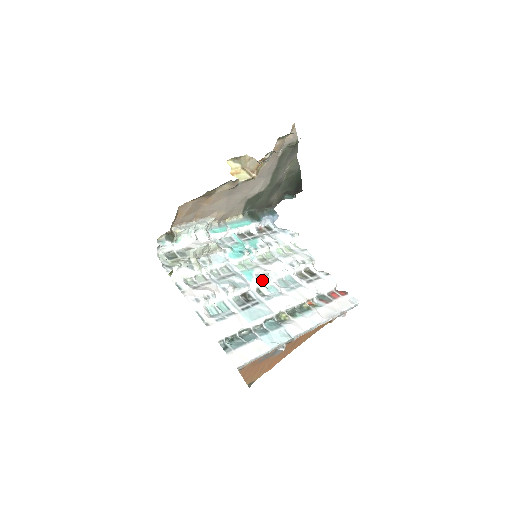
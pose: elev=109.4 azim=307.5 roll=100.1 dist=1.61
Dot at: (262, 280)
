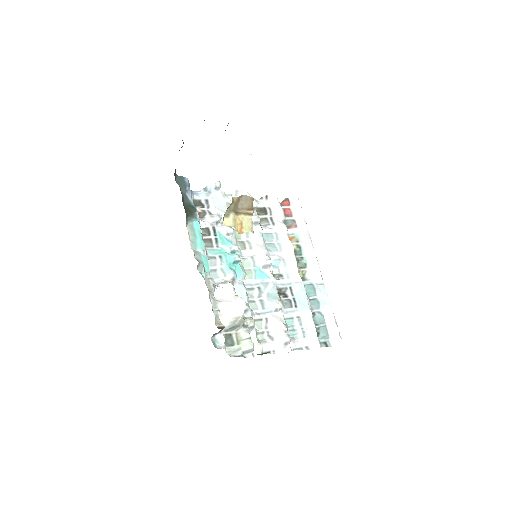
Dot at: (270, 266)
